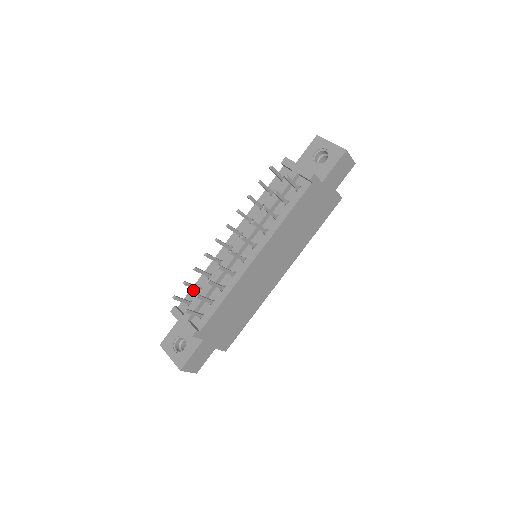
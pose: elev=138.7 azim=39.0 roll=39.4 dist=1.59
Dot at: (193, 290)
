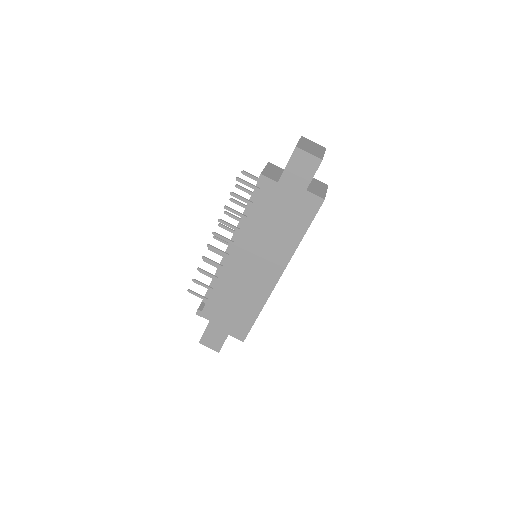
Dot at: occluded
